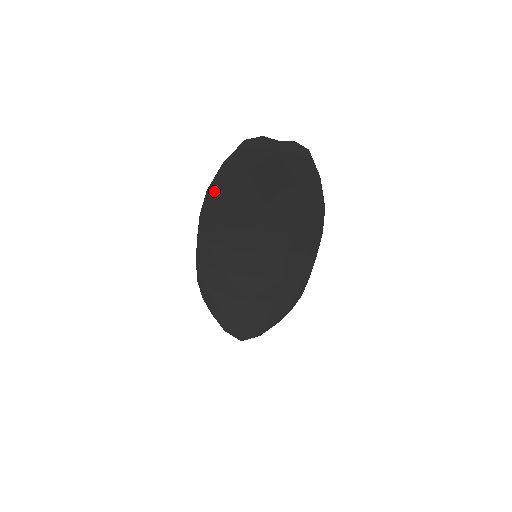
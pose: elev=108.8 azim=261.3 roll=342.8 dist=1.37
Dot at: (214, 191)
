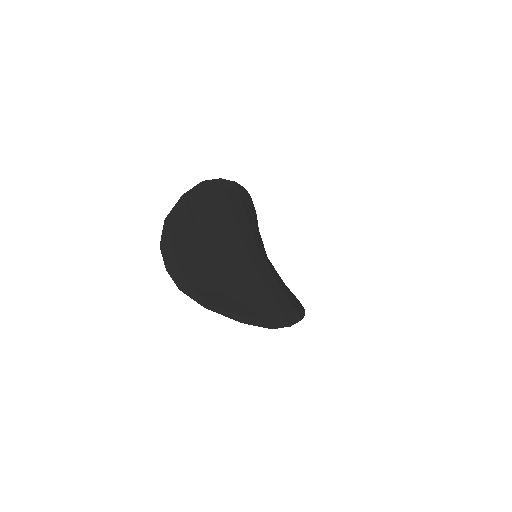
Dot at: (203, 191)
